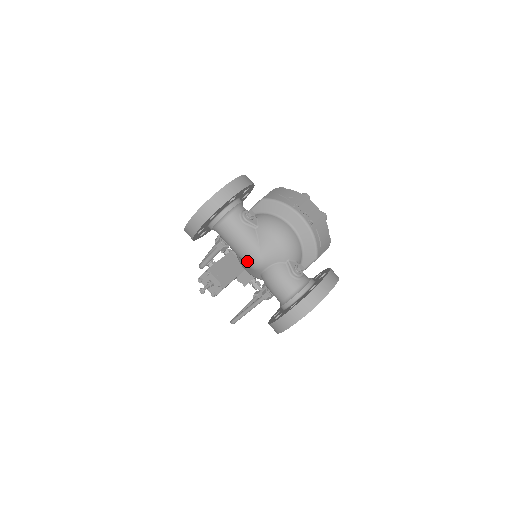
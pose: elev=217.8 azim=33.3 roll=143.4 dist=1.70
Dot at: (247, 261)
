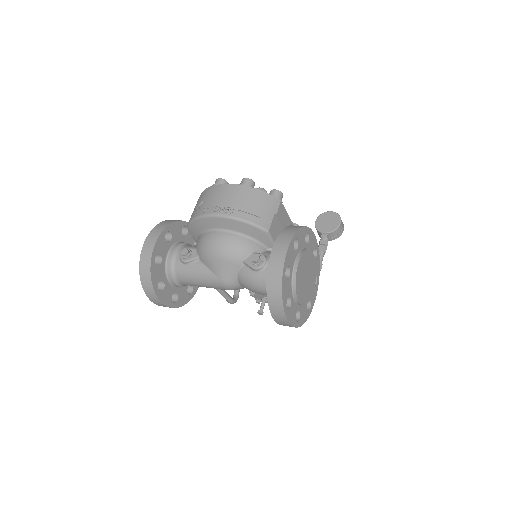
Dot at: (222, 289)
